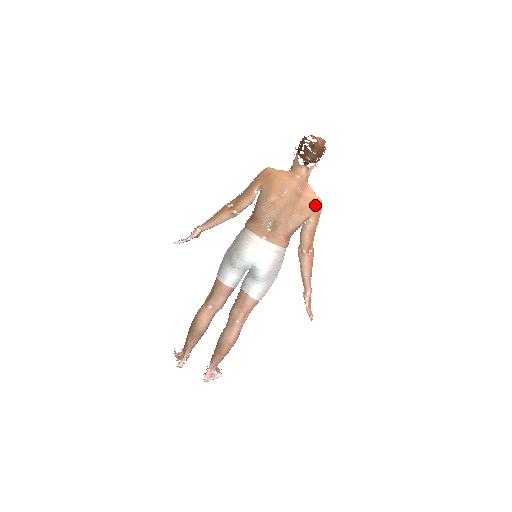
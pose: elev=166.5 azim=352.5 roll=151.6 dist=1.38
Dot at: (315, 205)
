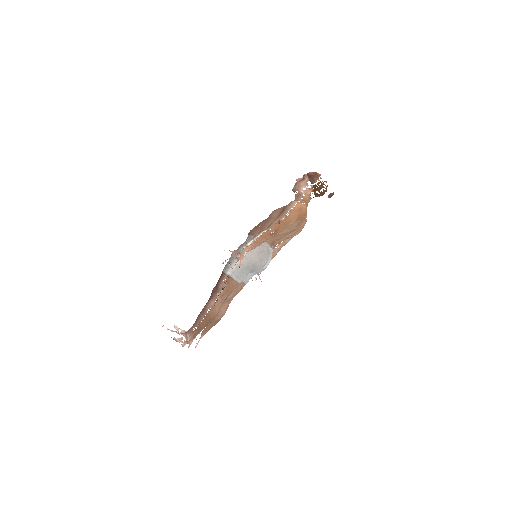
Dot at: occluded
